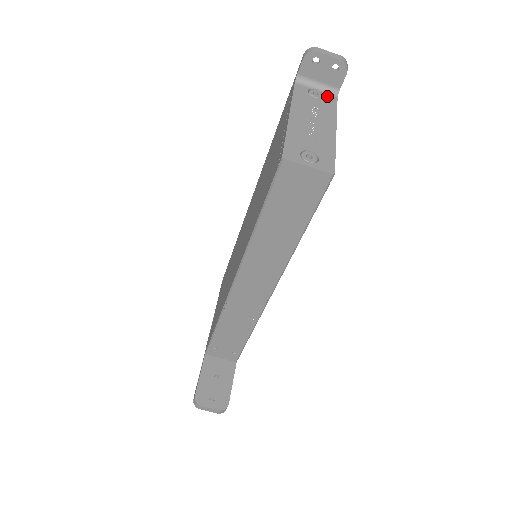
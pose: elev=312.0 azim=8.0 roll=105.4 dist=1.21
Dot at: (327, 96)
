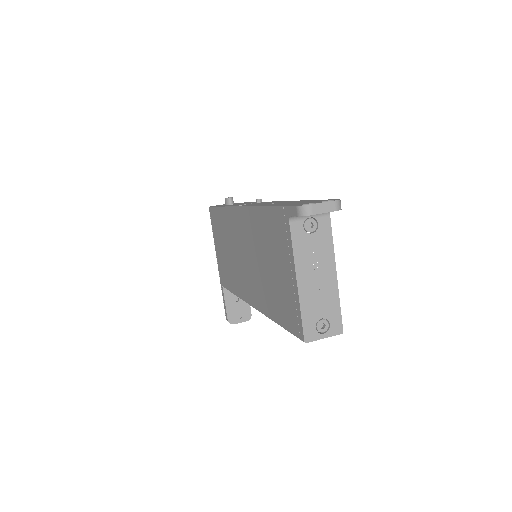
Dot at: (321, 222)
